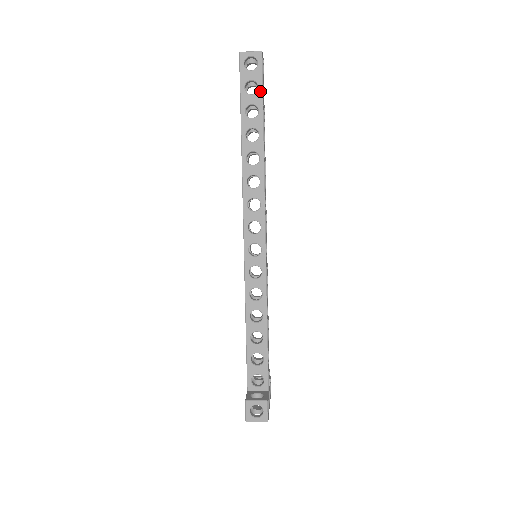
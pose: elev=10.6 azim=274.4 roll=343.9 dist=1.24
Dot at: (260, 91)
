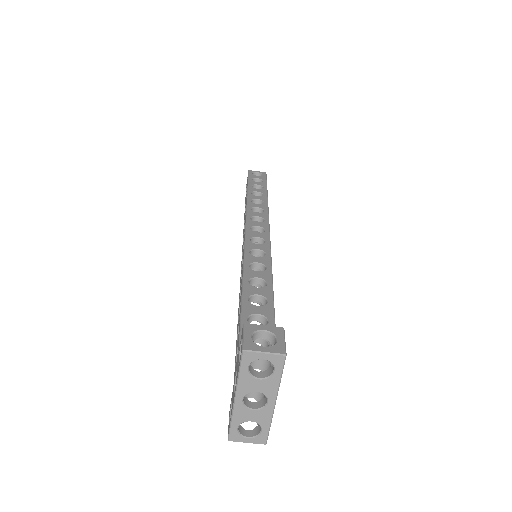
Dot at: (265, 182)
